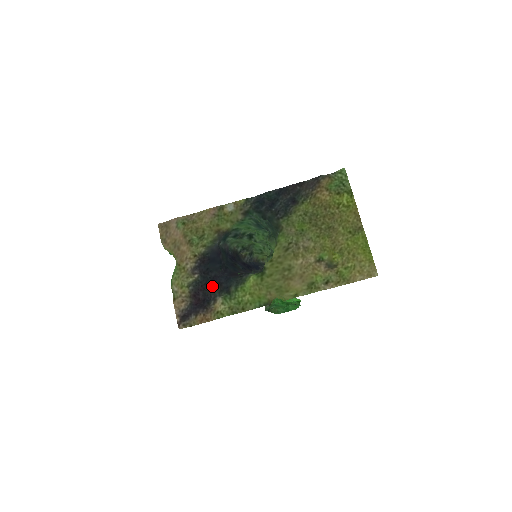
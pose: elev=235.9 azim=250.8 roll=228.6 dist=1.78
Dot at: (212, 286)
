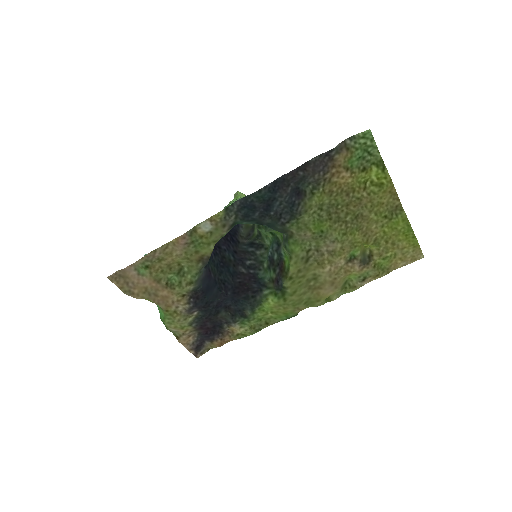
Dot at: (219, 313)
